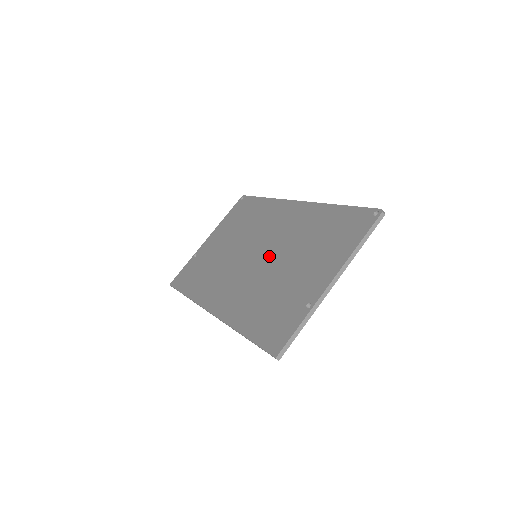
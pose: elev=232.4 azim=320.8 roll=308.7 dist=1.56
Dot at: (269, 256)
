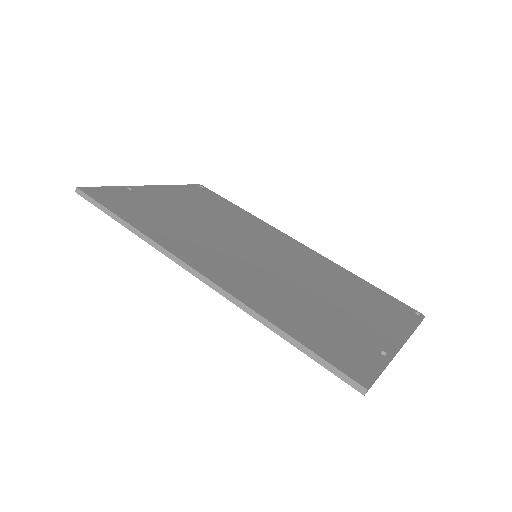
Dot at: (286, 269)
